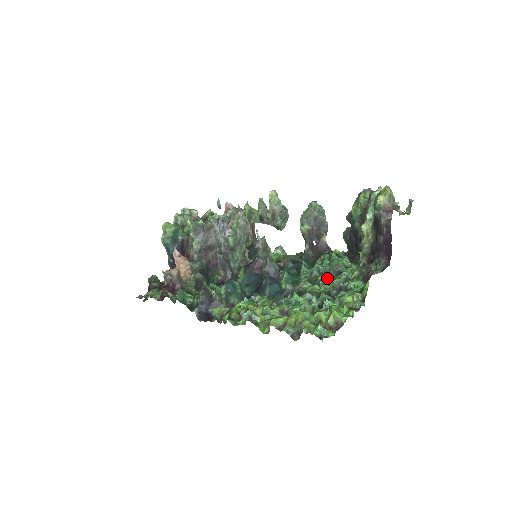
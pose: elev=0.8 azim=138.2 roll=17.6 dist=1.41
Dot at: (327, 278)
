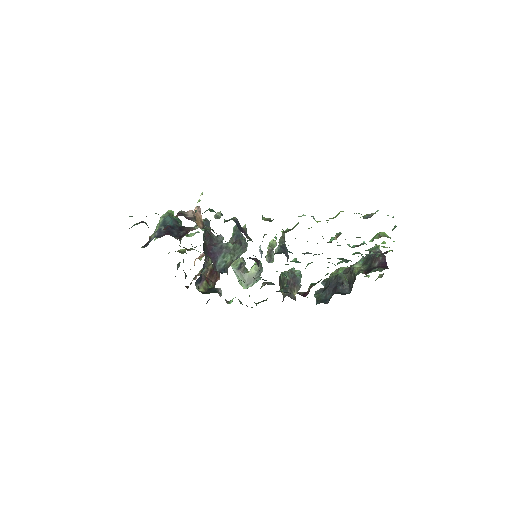
Dot at: (343, 258)
